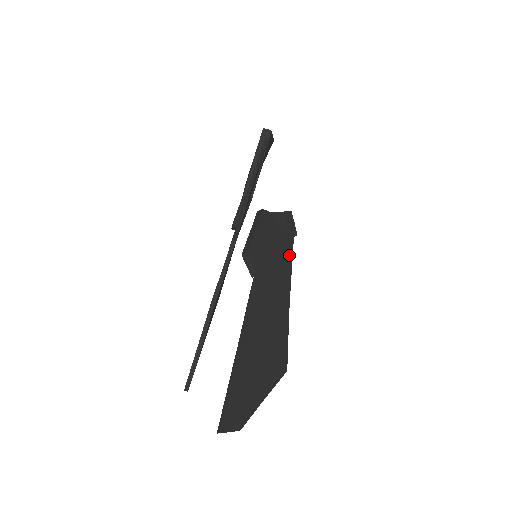
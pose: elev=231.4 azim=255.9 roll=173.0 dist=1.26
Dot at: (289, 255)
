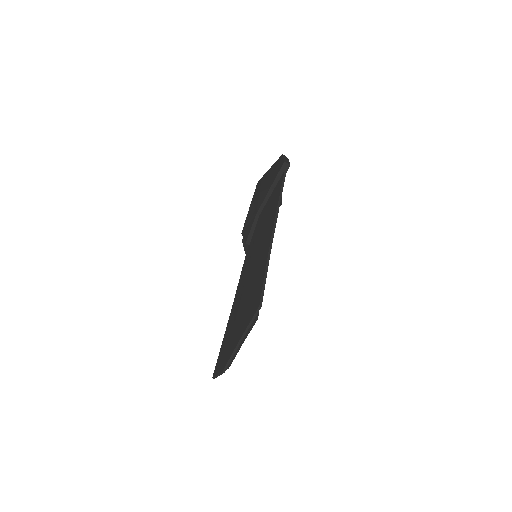
Dot at: occluded
